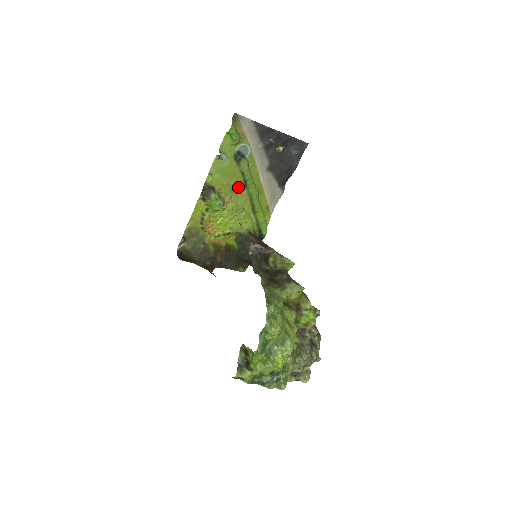
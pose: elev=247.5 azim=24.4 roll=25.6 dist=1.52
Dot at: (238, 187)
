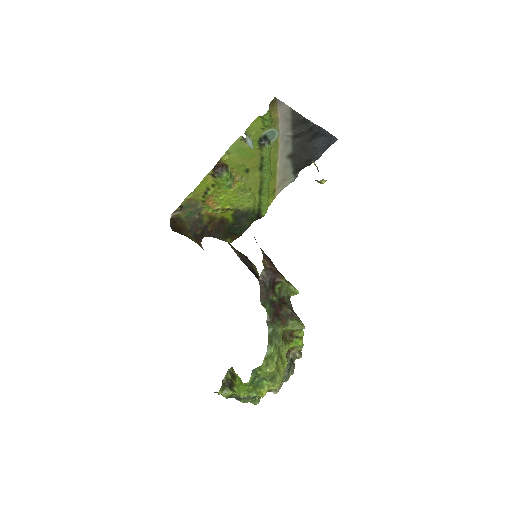
Dot at: (252, 169)
